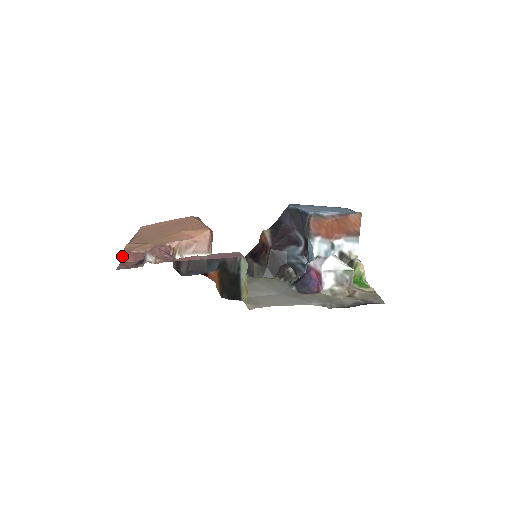
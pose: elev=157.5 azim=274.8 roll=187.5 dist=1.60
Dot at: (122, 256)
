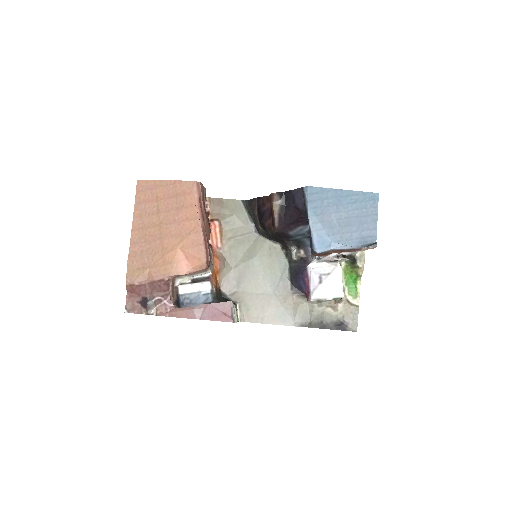
Dot at: (127, 287)
